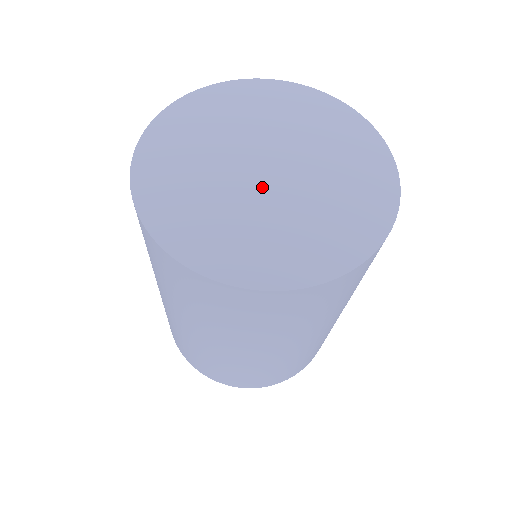
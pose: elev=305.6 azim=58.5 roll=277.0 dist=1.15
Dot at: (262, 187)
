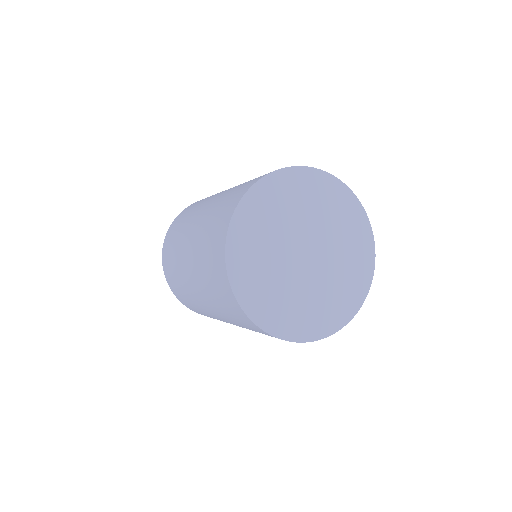
Dot at: (313, 268)
